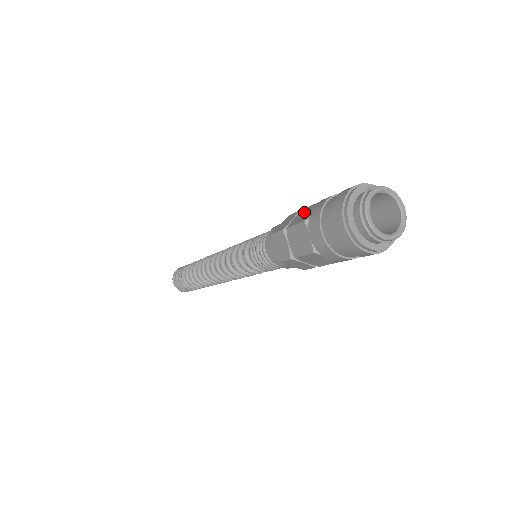
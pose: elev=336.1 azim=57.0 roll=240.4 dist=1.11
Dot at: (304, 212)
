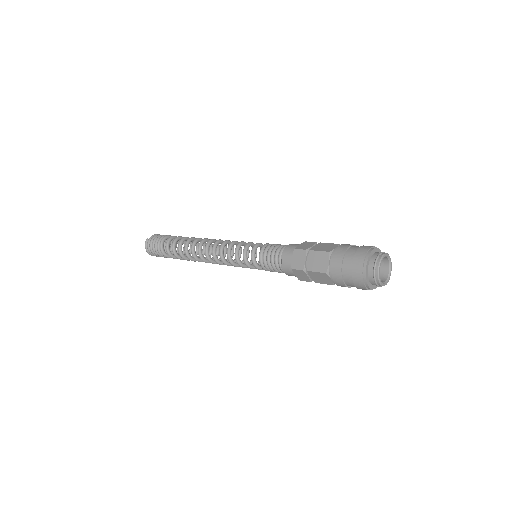
Dot at: (316, 258)
